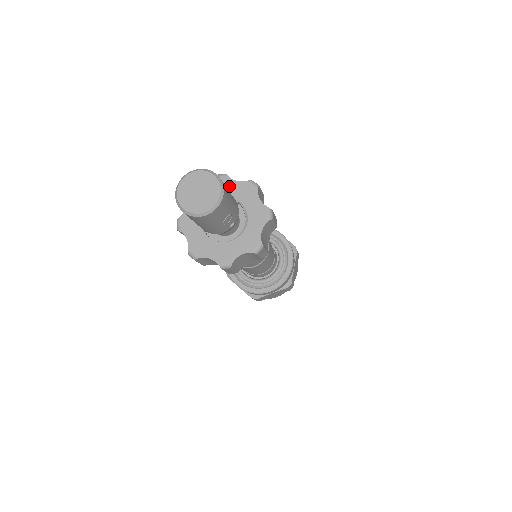
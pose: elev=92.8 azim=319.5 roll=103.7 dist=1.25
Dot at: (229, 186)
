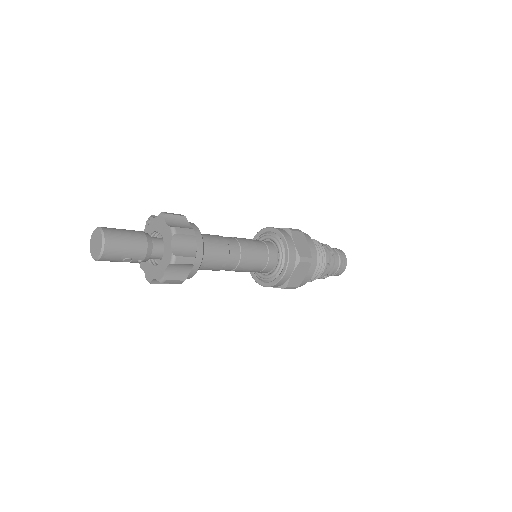
Dot at: (162, 225)
